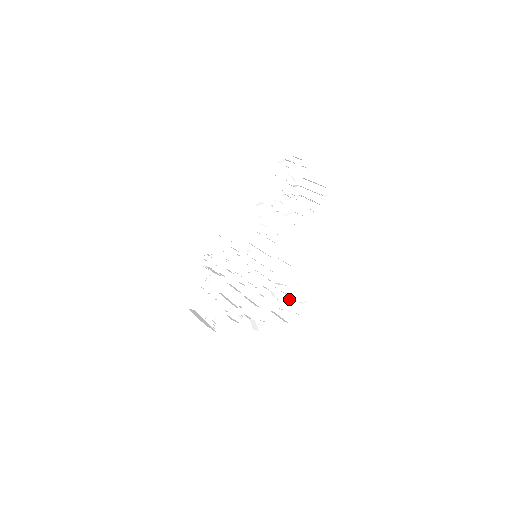
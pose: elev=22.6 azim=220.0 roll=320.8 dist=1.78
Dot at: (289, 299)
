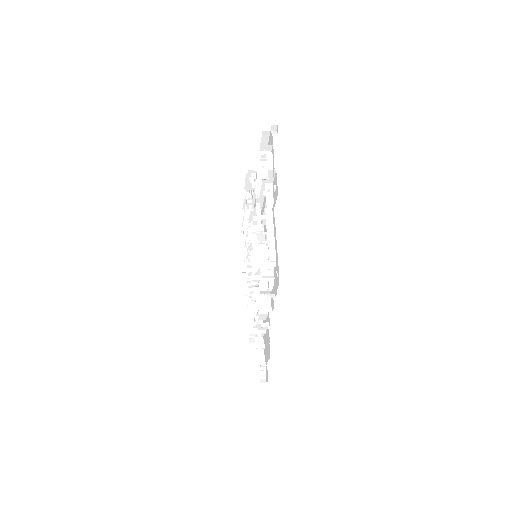
Dot at: (266, 343)
